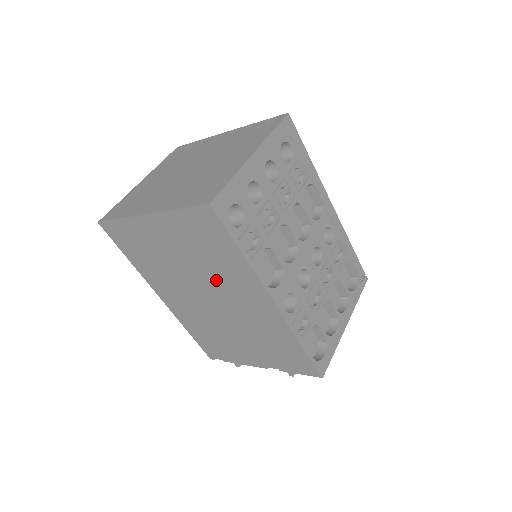
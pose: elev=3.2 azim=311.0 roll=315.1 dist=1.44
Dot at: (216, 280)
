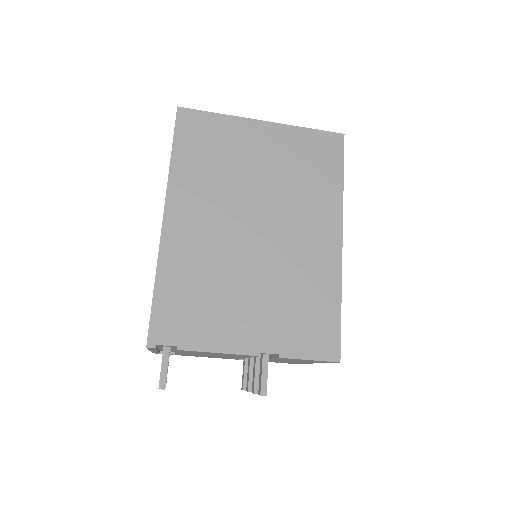
Dot at: (289, 204)
